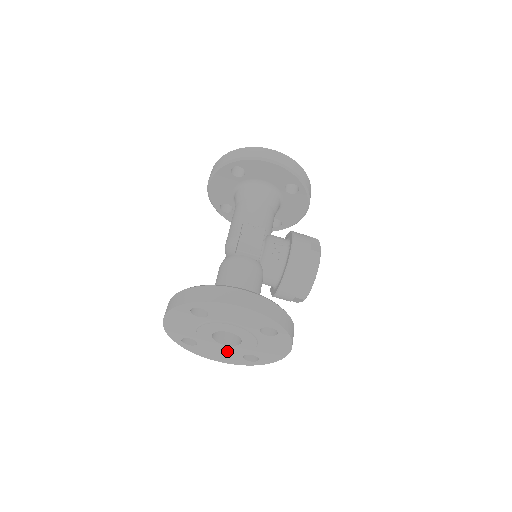
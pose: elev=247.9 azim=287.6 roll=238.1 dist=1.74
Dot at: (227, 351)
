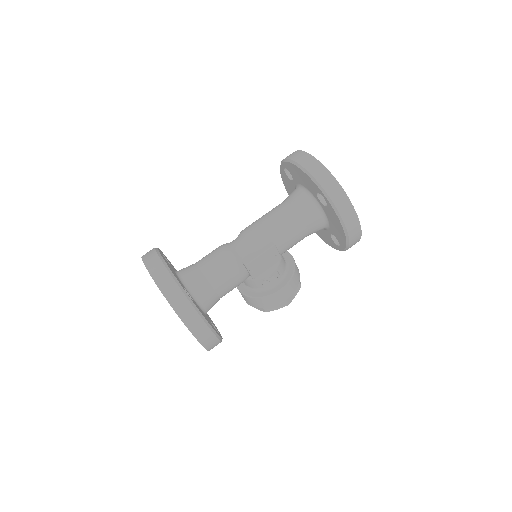
Dot at: occluded
